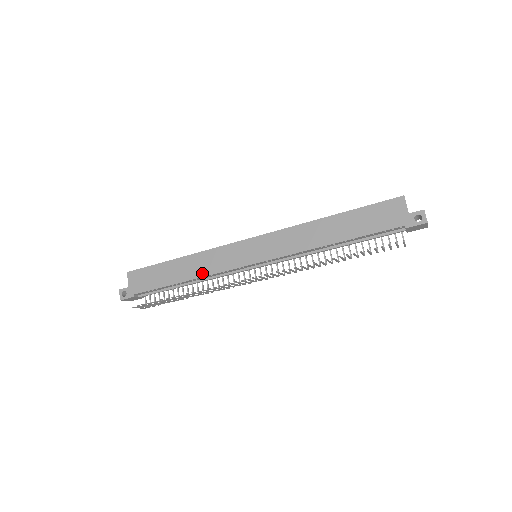
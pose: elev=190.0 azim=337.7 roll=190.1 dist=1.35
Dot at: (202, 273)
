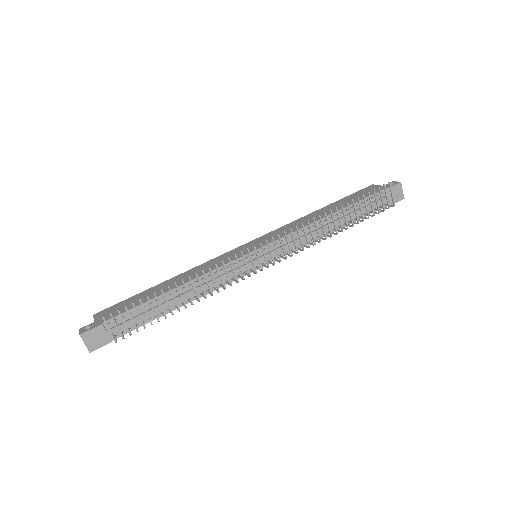
Dot at: occluded
